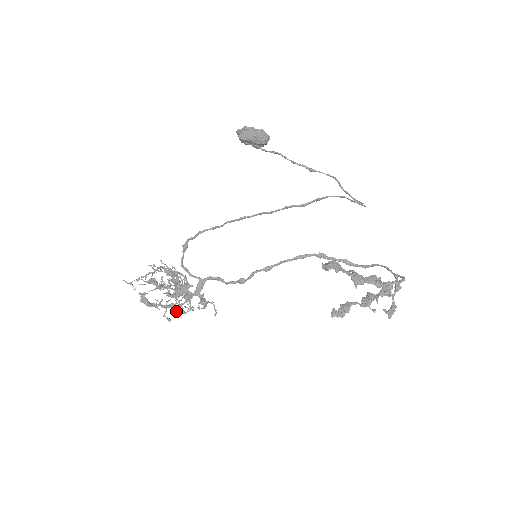
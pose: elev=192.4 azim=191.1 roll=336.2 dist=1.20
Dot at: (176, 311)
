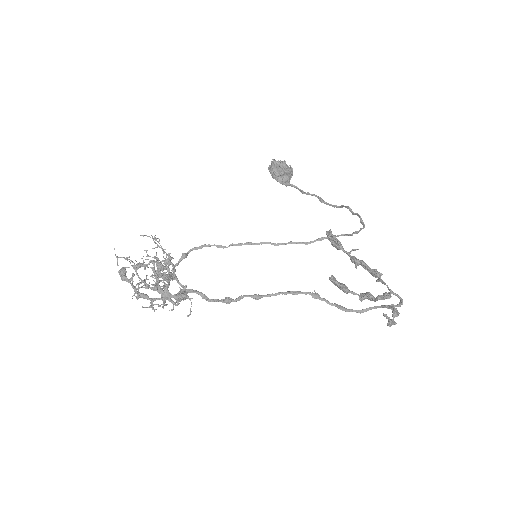
Dot at: (145, 307)
